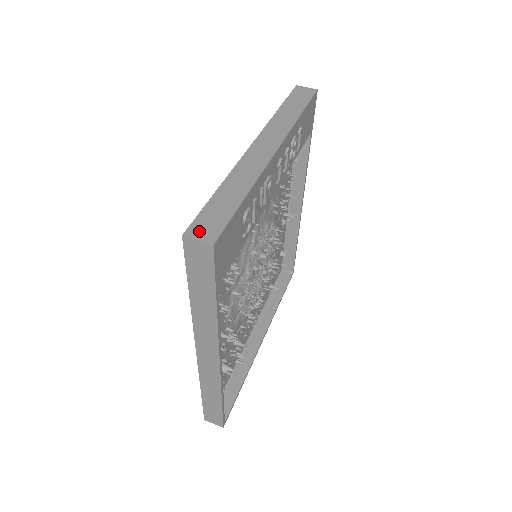
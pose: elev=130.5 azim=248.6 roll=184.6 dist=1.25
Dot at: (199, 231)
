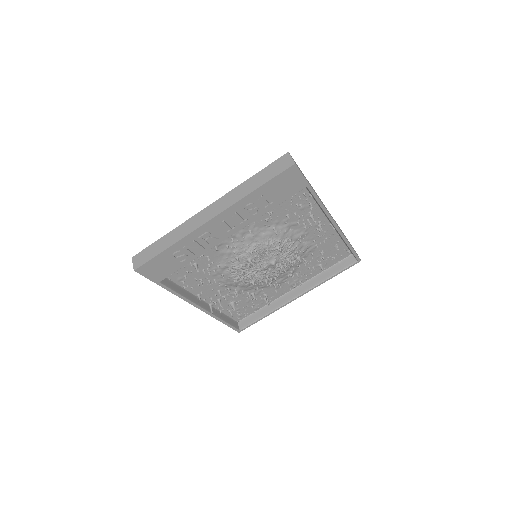
Dot at: (137, 259)
